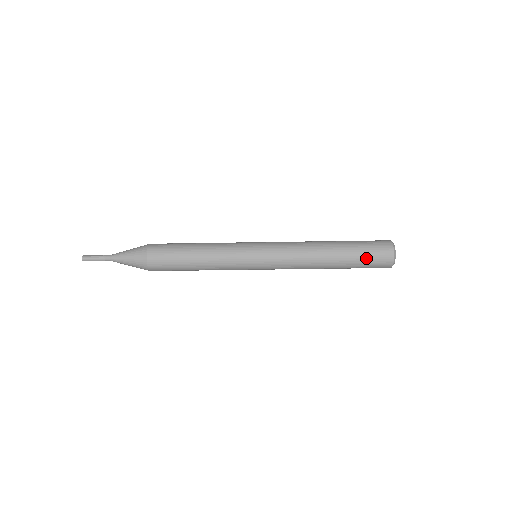
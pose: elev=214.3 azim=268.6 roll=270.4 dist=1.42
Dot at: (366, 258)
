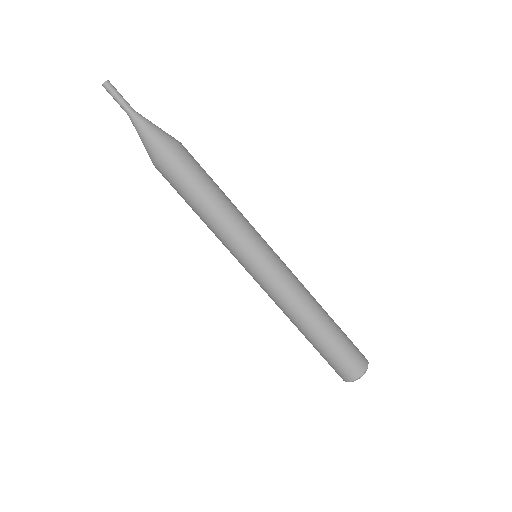
Dot at: (340, 355)
